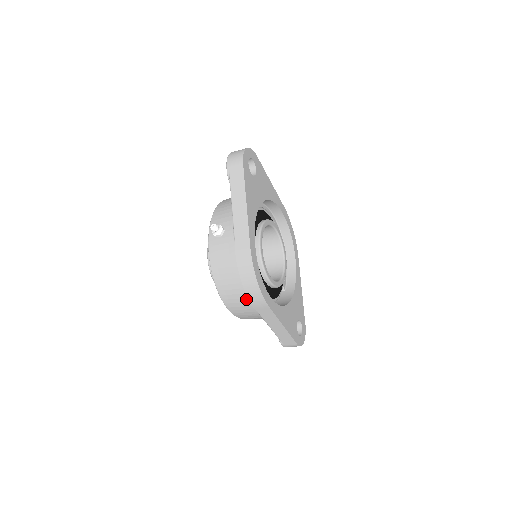
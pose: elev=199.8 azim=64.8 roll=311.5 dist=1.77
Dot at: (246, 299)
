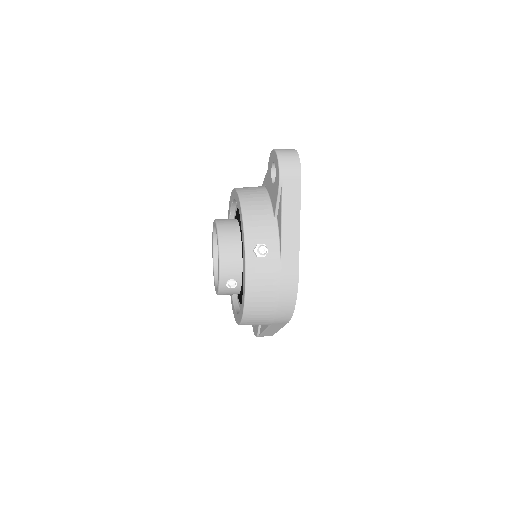
Dot at: (272, 318)
